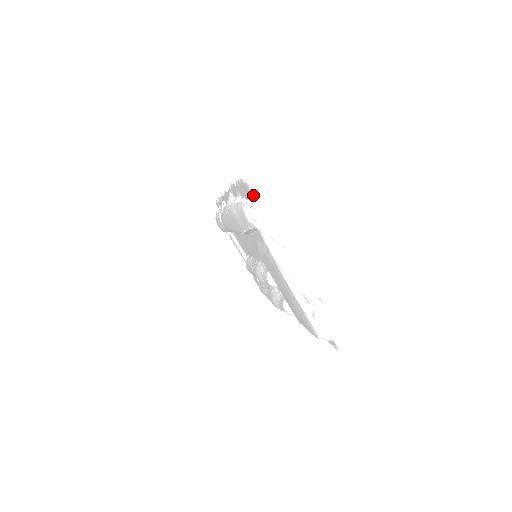
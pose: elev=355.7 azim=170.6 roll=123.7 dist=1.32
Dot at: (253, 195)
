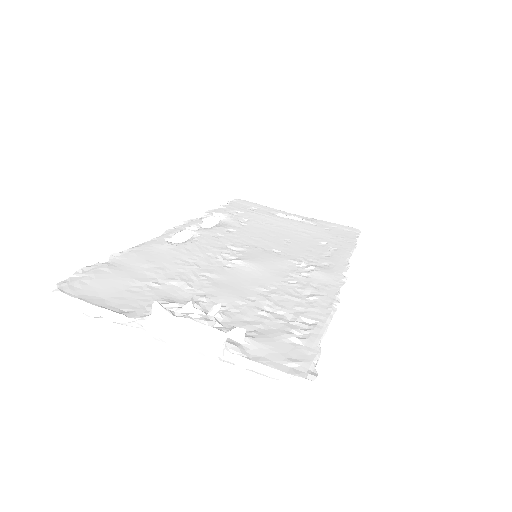
Dot at: (66, 299)
